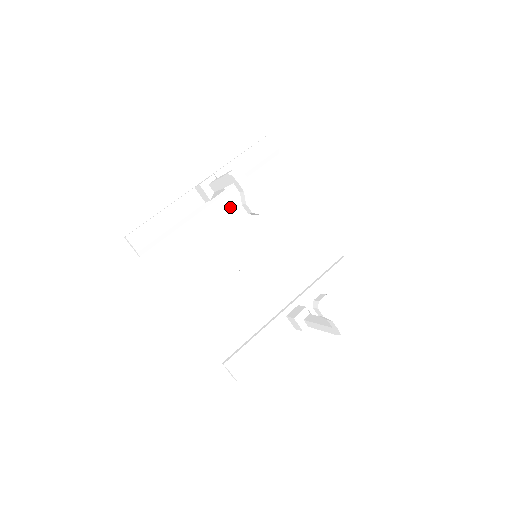
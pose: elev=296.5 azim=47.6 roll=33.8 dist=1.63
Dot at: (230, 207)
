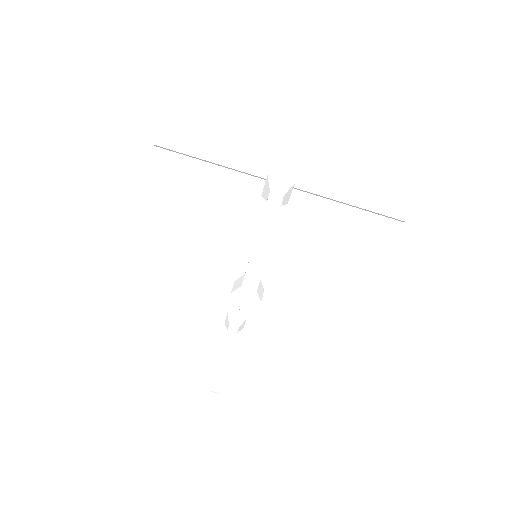
Dot at: (291, 200)
